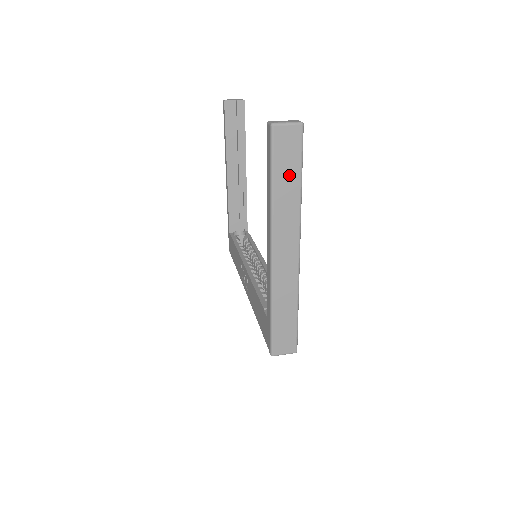
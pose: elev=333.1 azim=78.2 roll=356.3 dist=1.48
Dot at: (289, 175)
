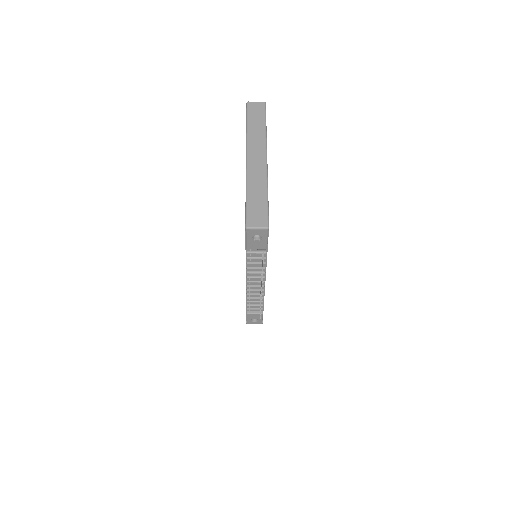
Dot at: (258, 121)
